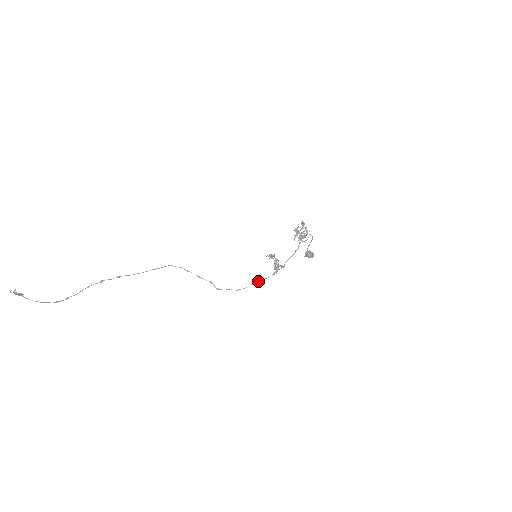
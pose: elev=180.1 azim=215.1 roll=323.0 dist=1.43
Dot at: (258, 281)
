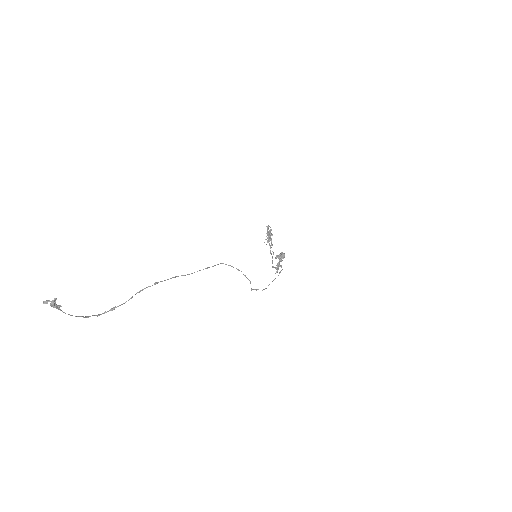
Dot at: occluded
